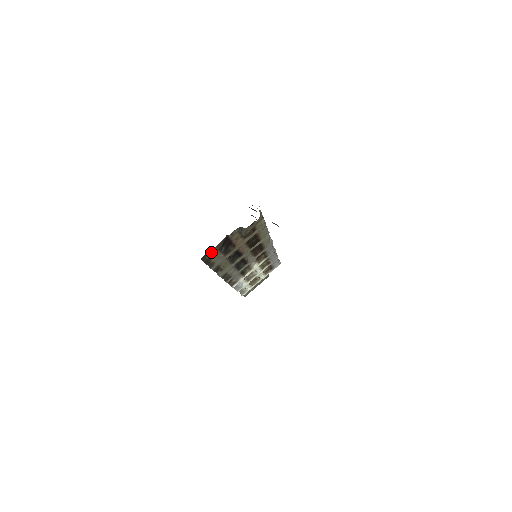
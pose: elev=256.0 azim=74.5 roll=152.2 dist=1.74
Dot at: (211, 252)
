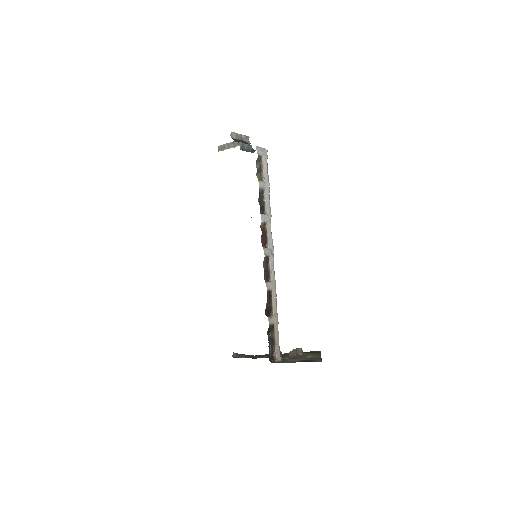
Dot at: occluded
